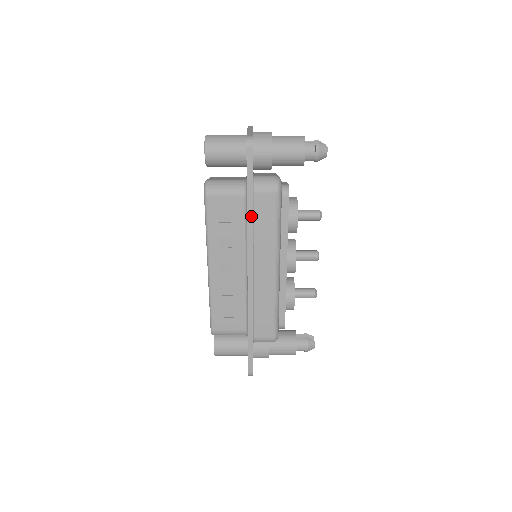
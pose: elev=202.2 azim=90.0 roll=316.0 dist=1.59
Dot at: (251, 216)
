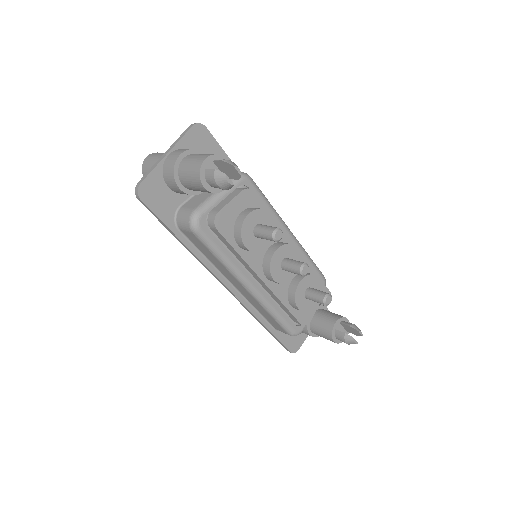
Dot at: (189, 250)
